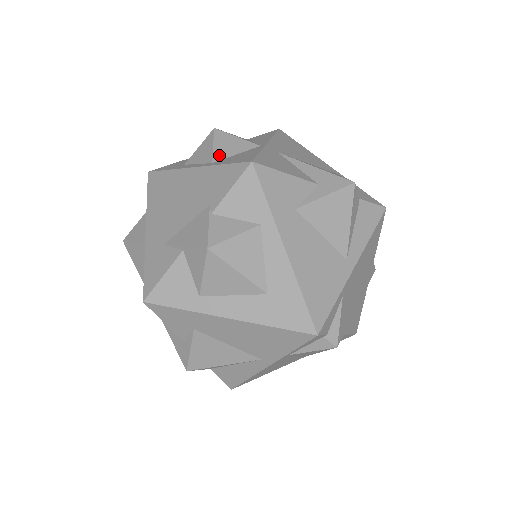
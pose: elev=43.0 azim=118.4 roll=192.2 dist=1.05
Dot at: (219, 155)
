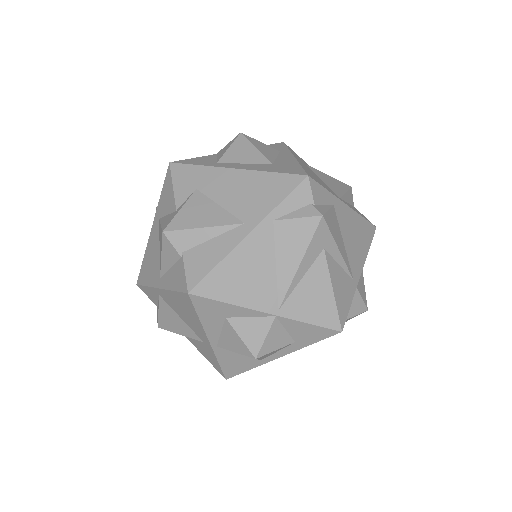
Dot at: occluded
